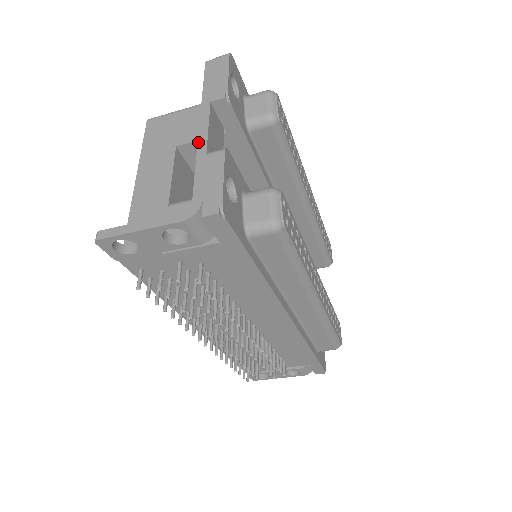
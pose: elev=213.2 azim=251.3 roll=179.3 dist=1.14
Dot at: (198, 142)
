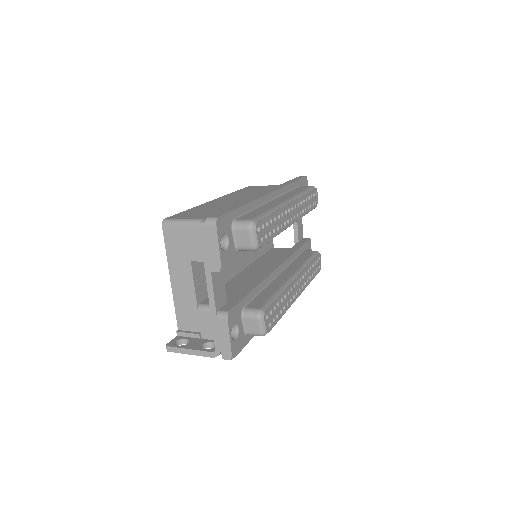
Dot at: (210, 305)
